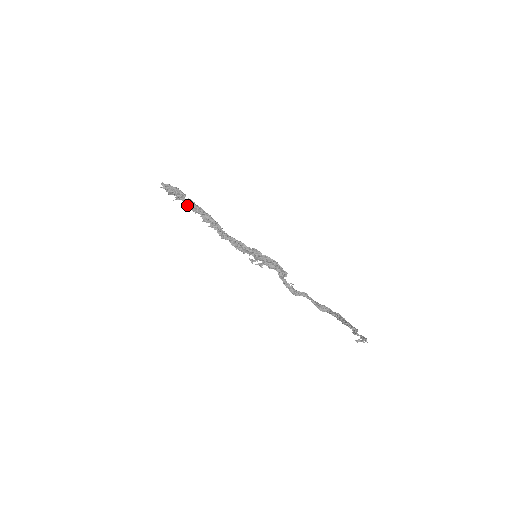
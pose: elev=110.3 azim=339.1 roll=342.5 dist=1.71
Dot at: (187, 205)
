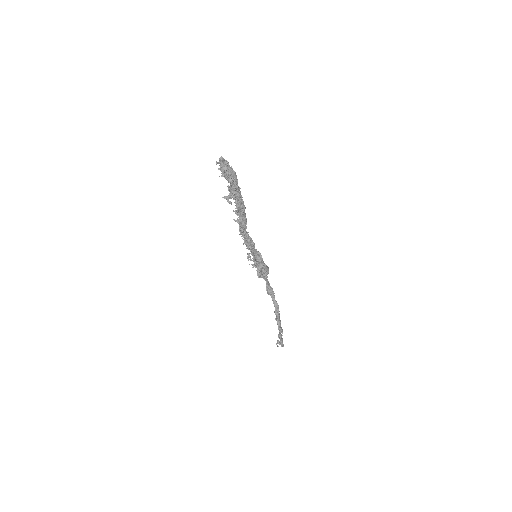
Dot at: (231, 191)
